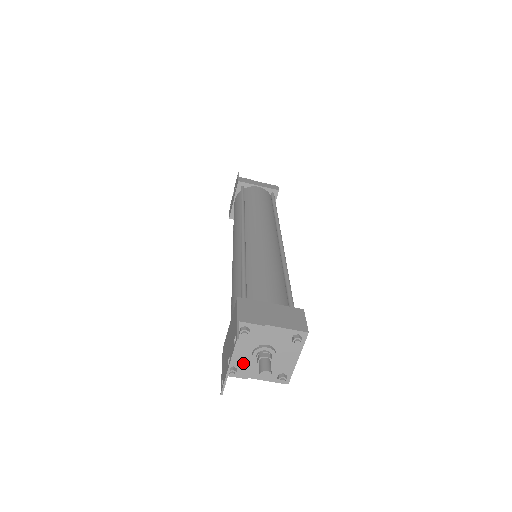
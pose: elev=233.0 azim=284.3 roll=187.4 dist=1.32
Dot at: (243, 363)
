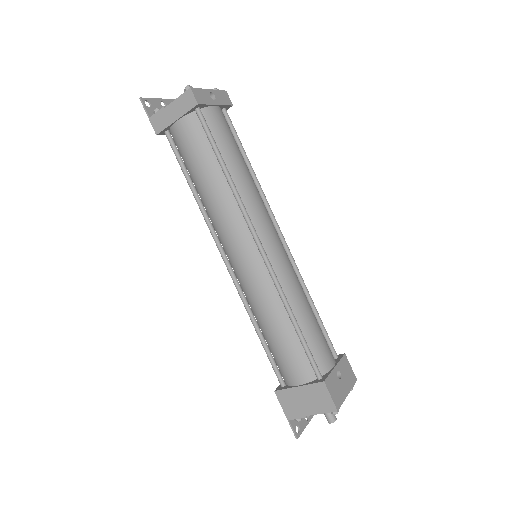
Dot at: occluded
